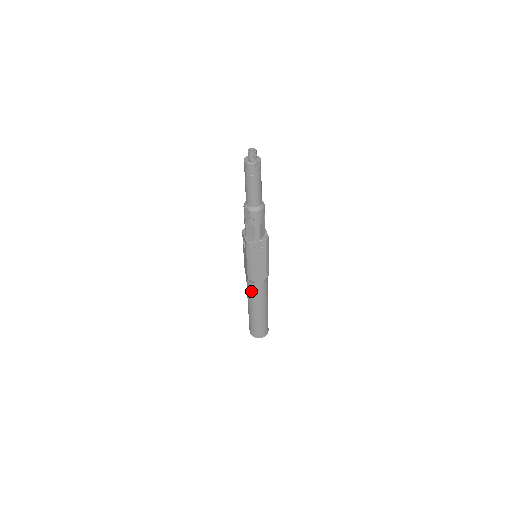
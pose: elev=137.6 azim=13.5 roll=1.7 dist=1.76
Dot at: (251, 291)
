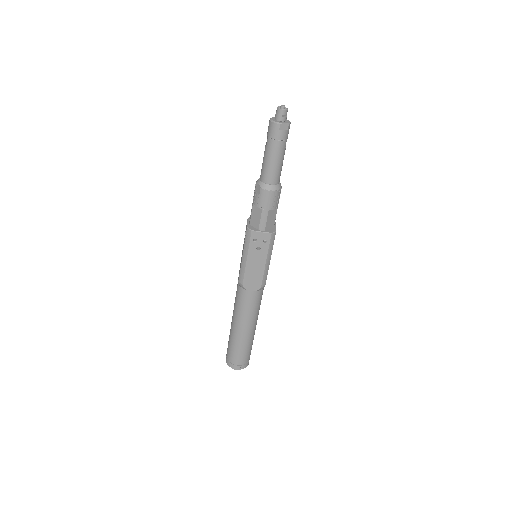
Dot at: (239, 300)
